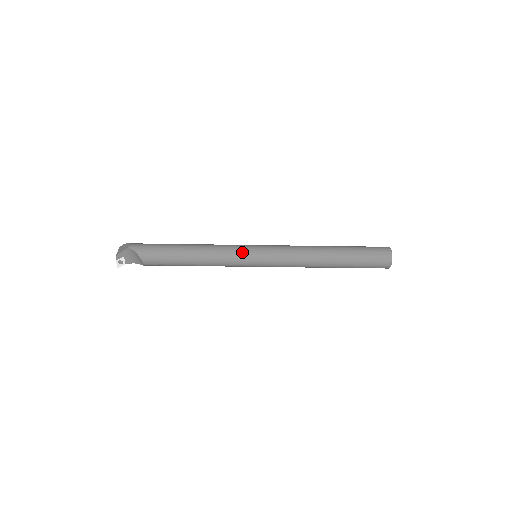
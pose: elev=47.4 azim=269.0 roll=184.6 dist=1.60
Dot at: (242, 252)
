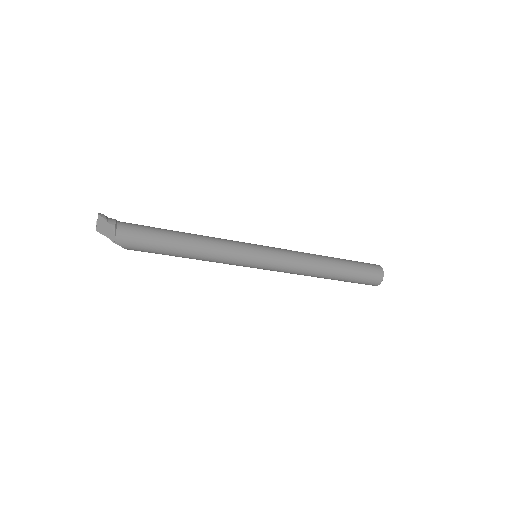
Dot at: (242, 265)
